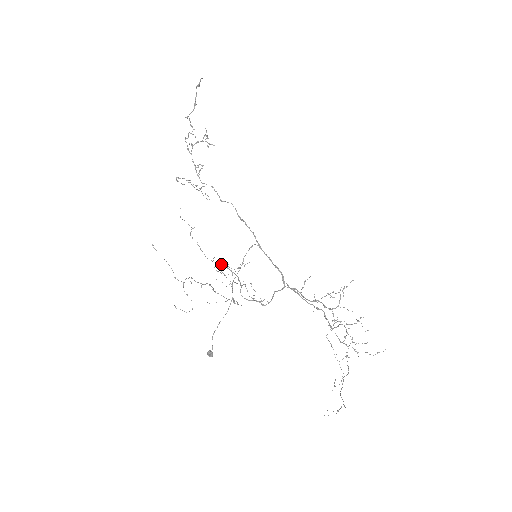
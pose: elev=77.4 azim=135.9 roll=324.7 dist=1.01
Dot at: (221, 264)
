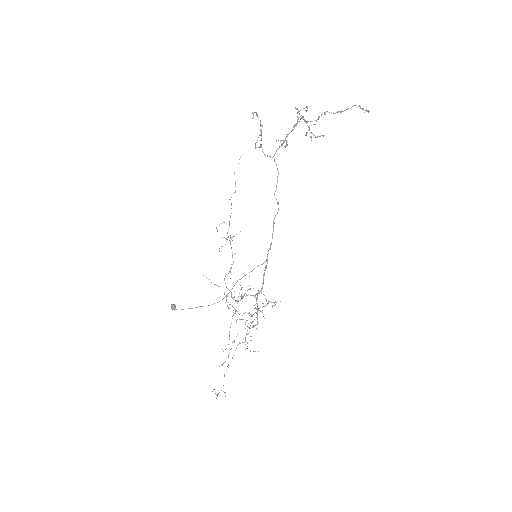
Dot at: occluded
